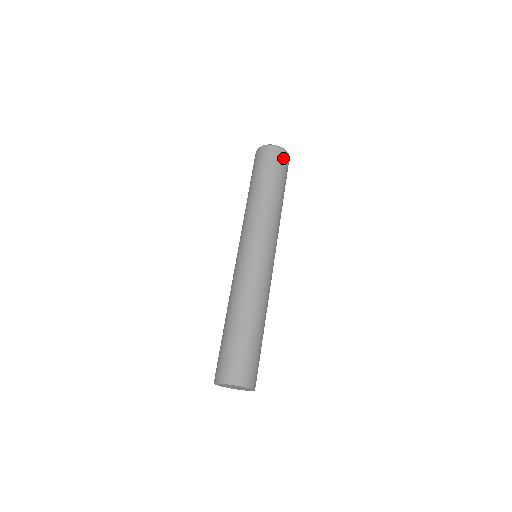
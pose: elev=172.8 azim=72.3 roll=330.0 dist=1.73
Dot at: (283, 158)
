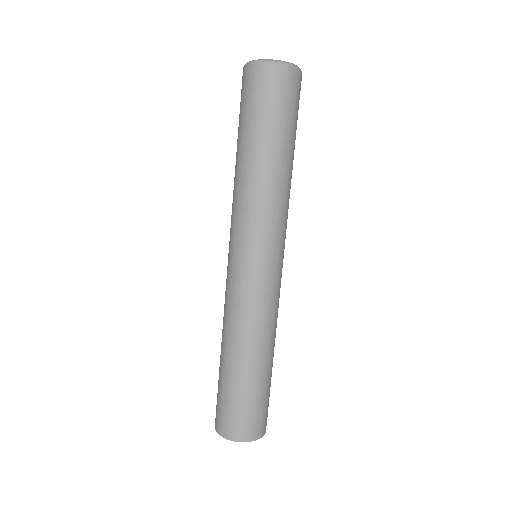
Dot at: (293, 86)
